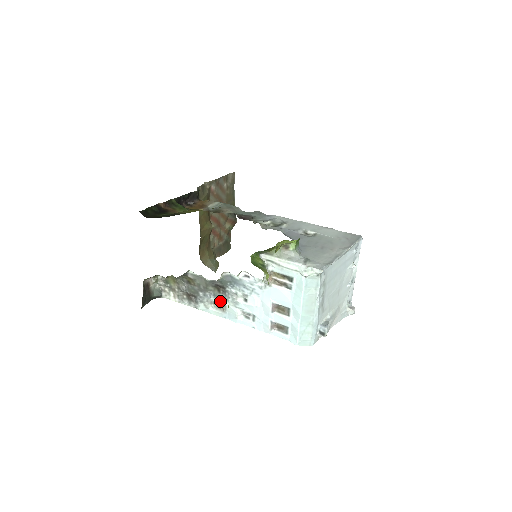
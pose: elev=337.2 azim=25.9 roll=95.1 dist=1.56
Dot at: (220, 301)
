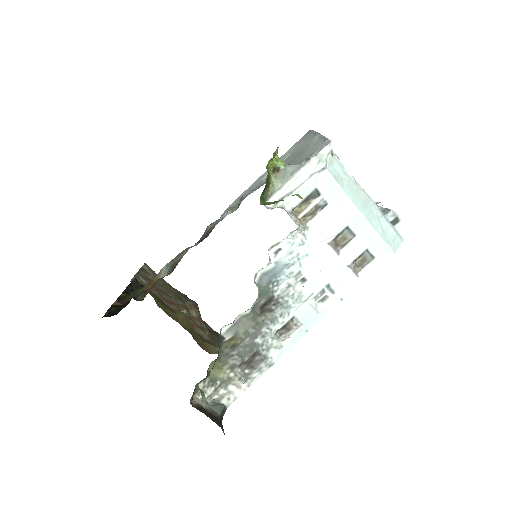
Dot at: (283, 319)
